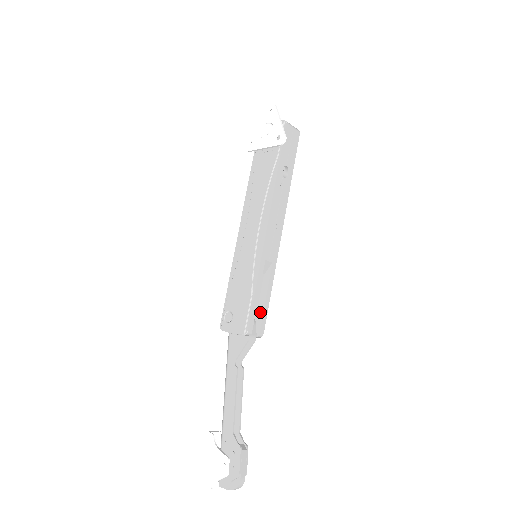
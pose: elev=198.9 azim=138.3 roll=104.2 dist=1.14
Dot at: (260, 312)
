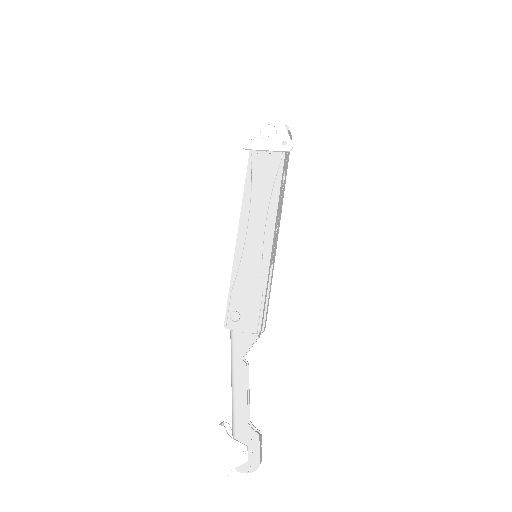
Dot at: occluded
